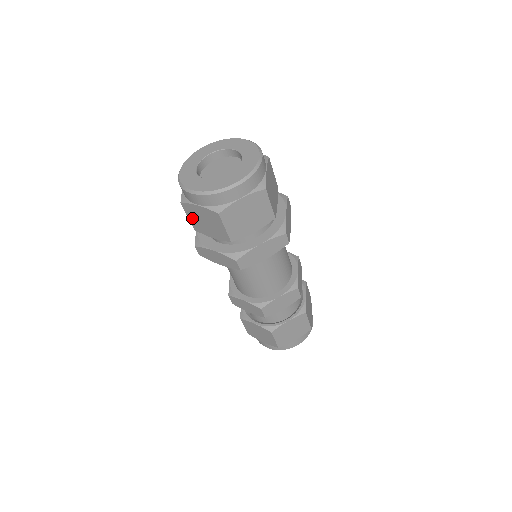
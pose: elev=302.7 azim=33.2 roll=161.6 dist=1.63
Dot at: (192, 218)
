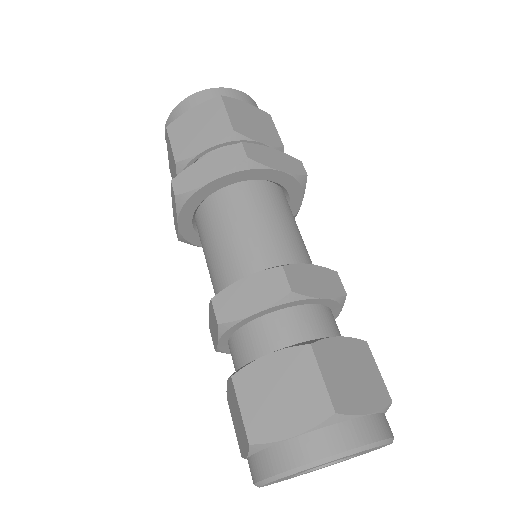
Dot at: occluded
